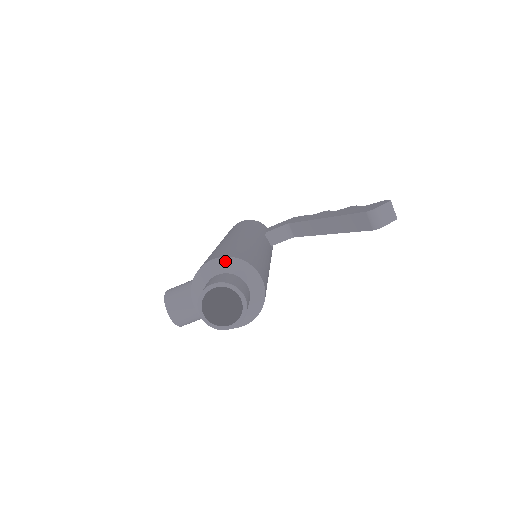
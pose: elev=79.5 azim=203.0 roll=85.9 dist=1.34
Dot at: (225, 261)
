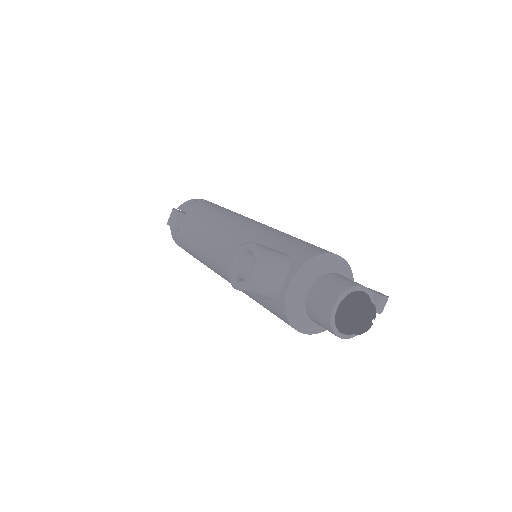
Dot at: (346, 265)
